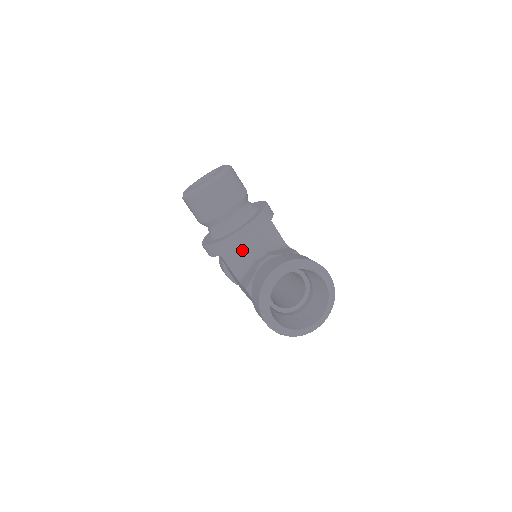
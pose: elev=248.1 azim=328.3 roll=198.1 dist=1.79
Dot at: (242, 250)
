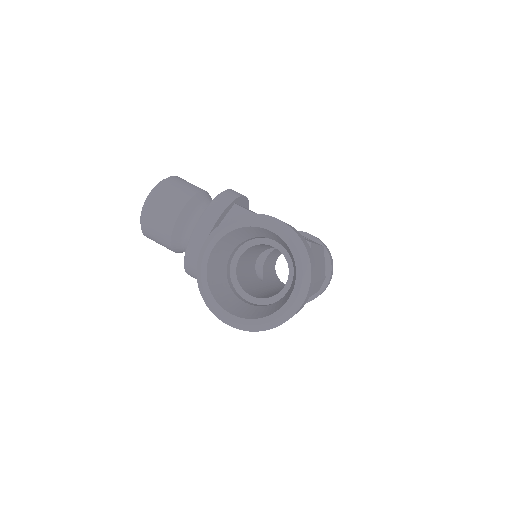
Dot at: occluded
